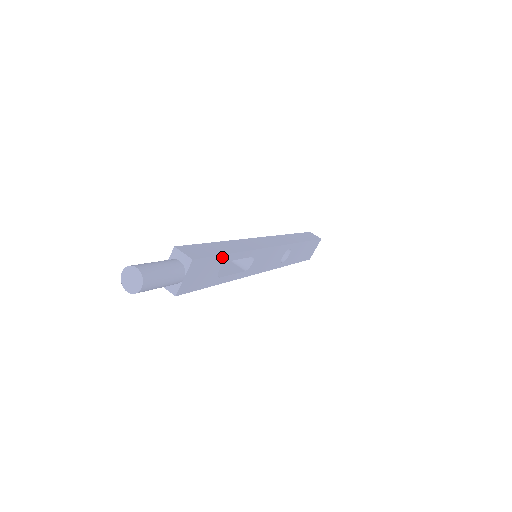
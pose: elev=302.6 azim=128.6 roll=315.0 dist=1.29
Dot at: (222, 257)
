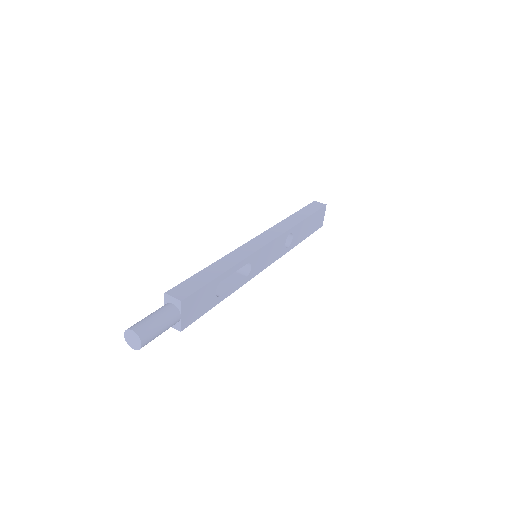
Dot at: (213, 282)
